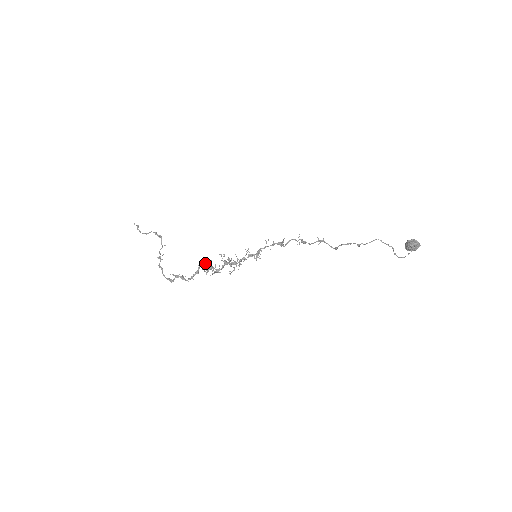
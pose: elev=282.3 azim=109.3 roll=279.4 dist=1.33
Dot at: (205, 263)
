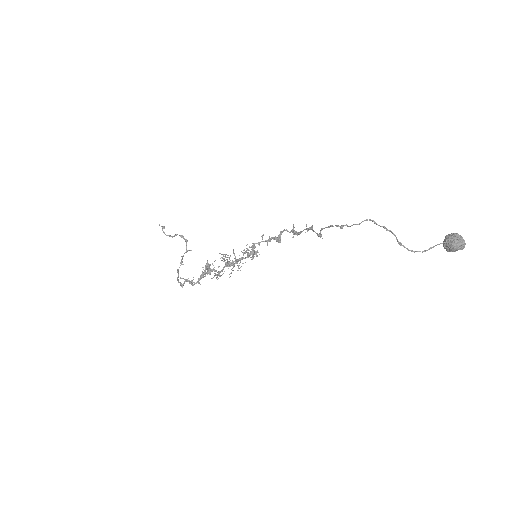
Dot at: (210, 265)
